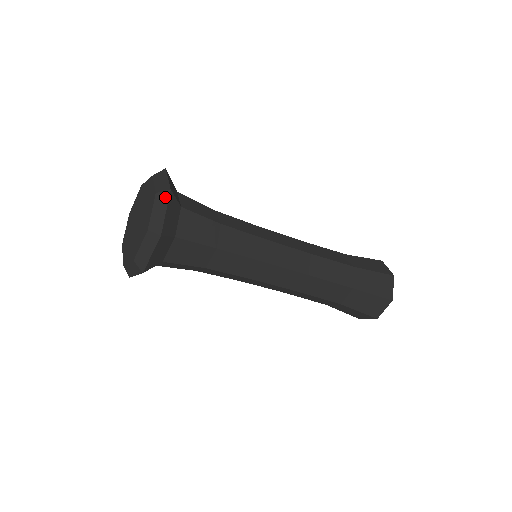
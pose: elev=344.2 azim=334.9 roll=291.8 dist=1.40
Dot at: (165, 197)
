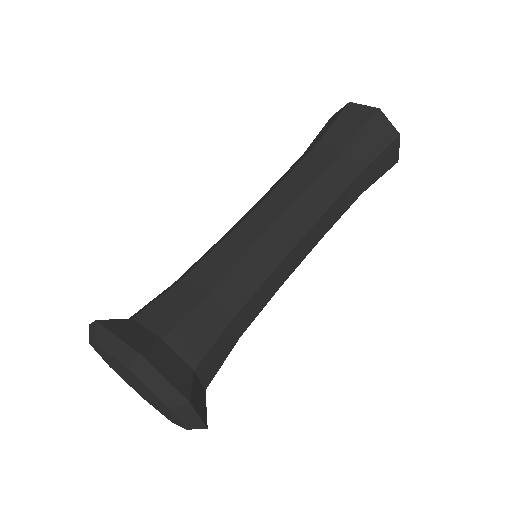
Dot at: (187, 409)
